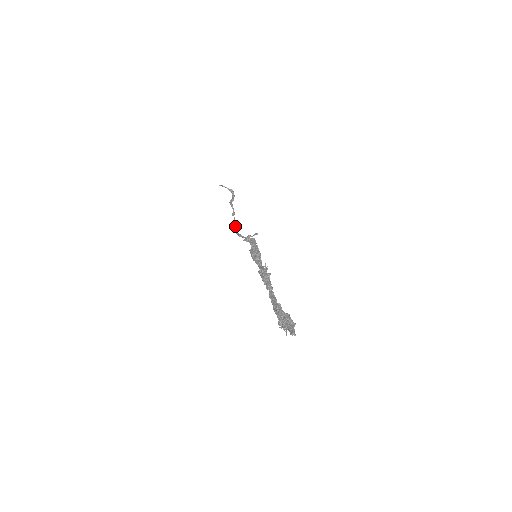
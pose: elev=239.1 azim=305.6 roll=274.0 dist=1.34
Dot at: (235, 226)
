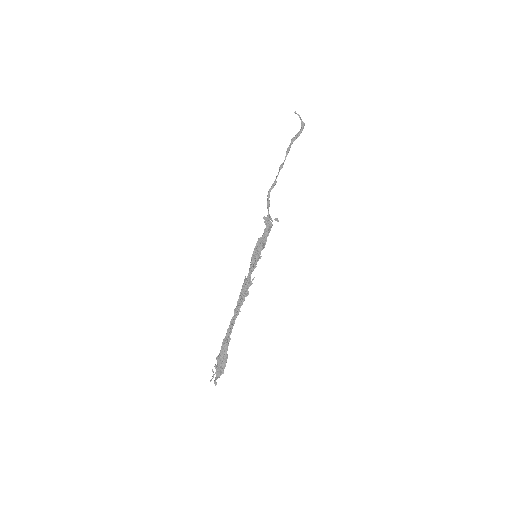
Dot at: (272, 185)
